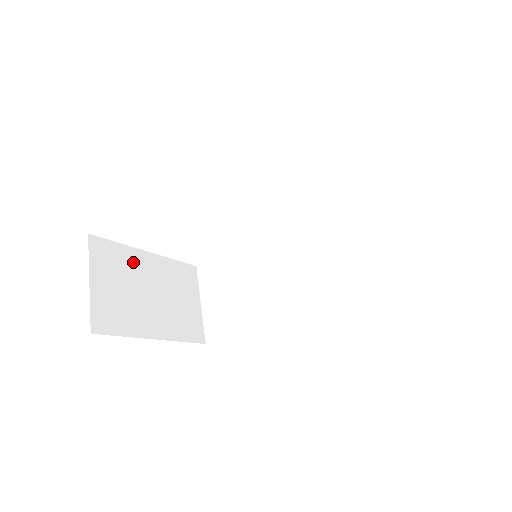
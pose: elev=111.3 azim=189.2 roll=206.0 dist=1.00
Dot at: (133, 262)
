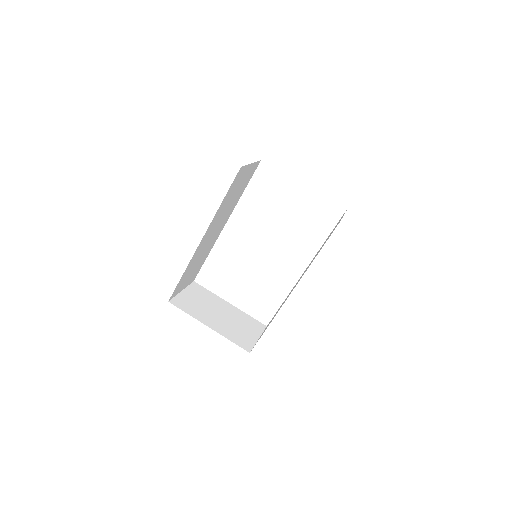
Dot at: (215, 300)
